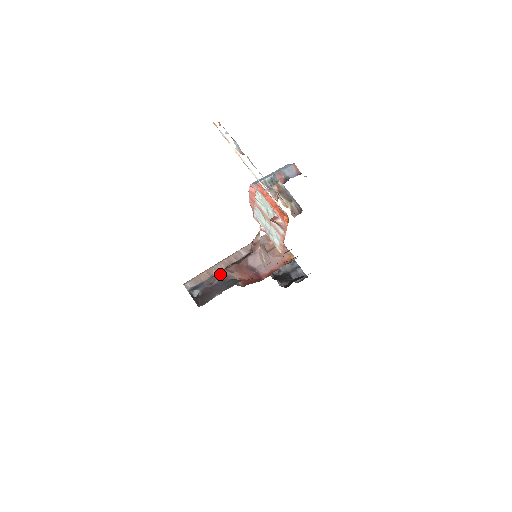
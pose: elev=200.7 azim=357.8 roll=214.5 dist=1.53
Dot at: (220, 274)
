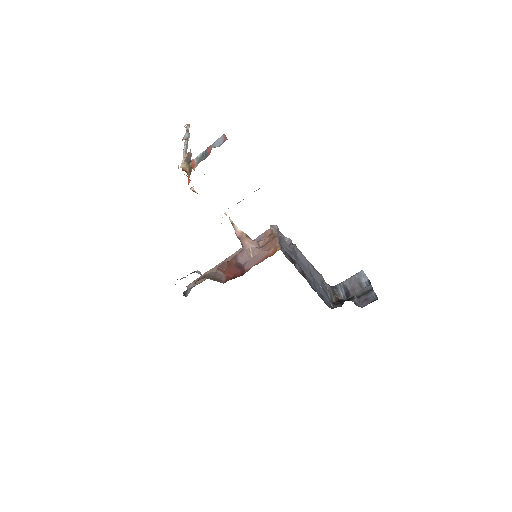
Dot at: (210, 273)
